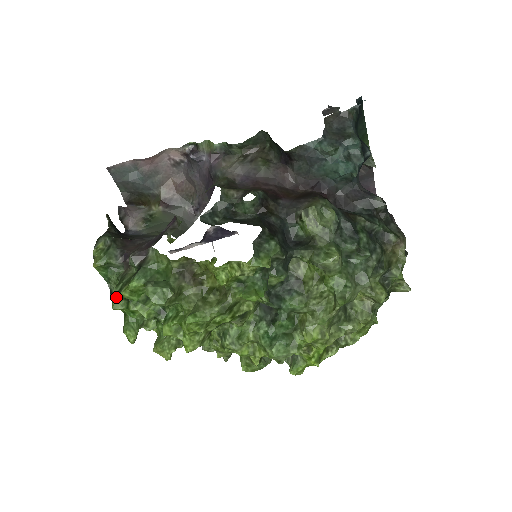
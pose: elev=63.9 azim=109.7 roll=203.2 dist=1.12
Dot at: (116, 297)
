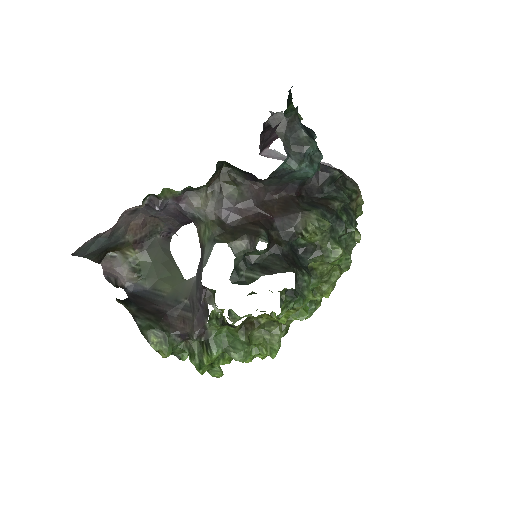
Dot at: (202, 368)
